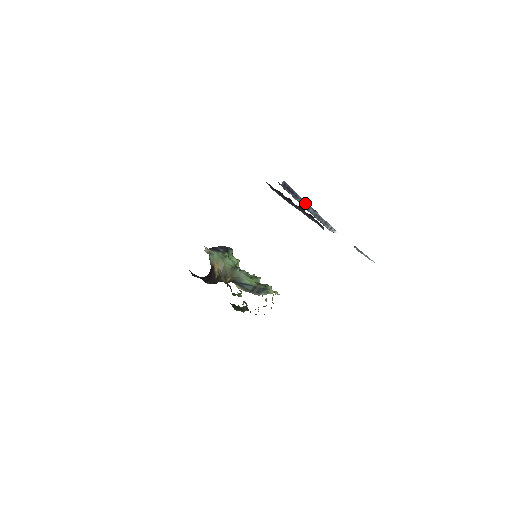
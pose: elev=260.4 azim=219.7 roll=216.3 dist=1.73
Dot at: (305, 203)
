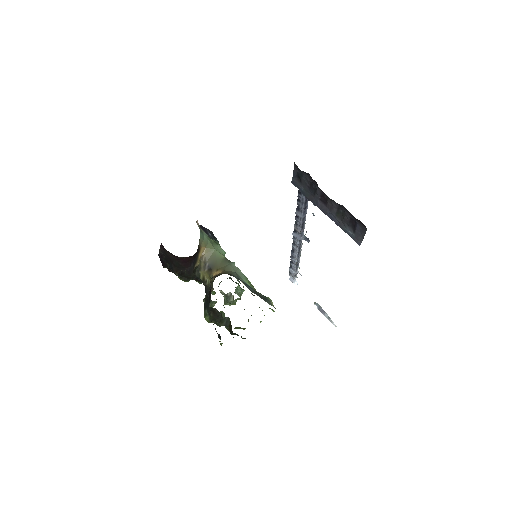
Dot at: (303, 225)
